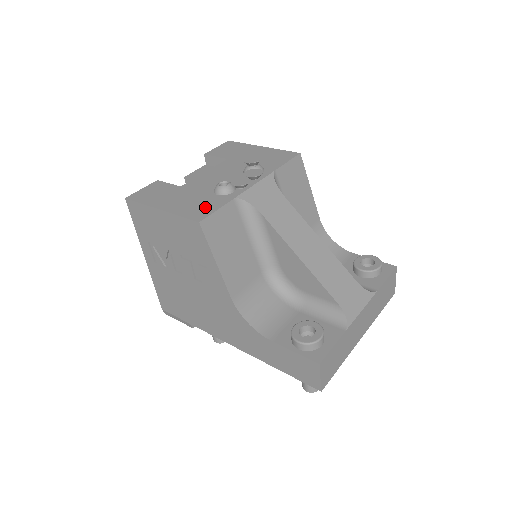
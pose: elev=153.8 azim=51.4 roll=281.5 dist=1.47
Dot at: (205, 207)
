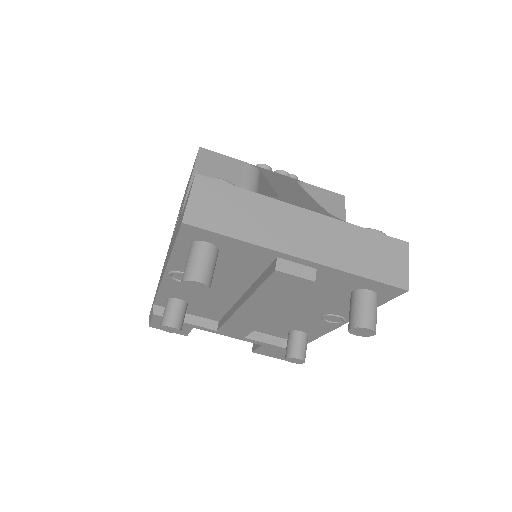
Dot at: occluded
